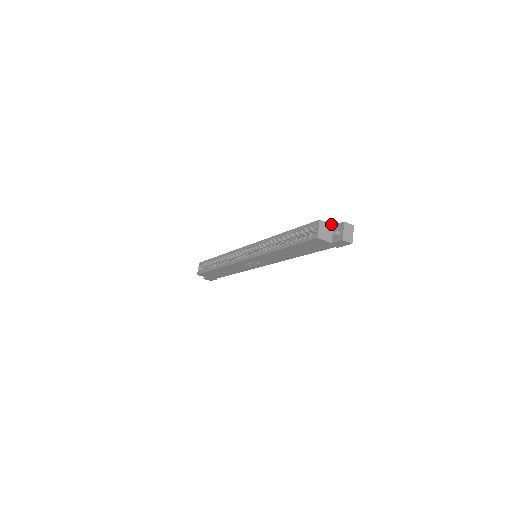
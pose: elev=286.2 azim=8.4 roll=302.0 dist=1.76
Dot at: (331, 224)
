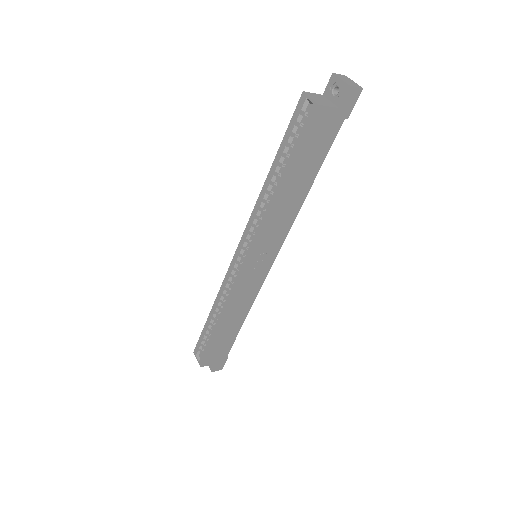
Dot at: (319, 94)
